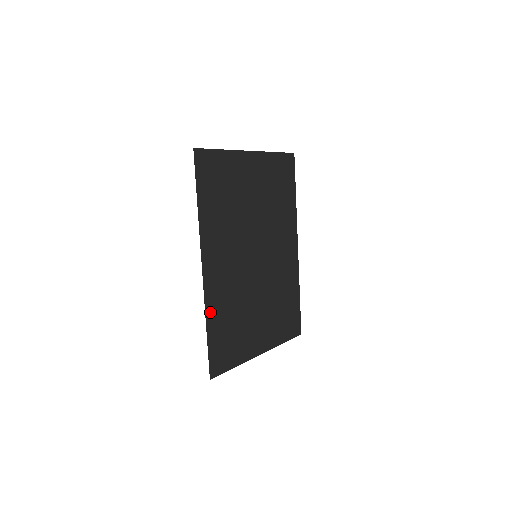
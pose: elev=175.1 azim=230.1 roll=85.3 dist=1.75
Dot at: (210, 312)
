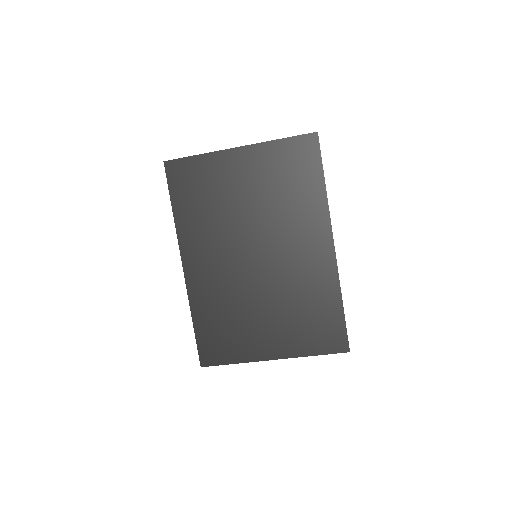
Dot at: (196, 306)
